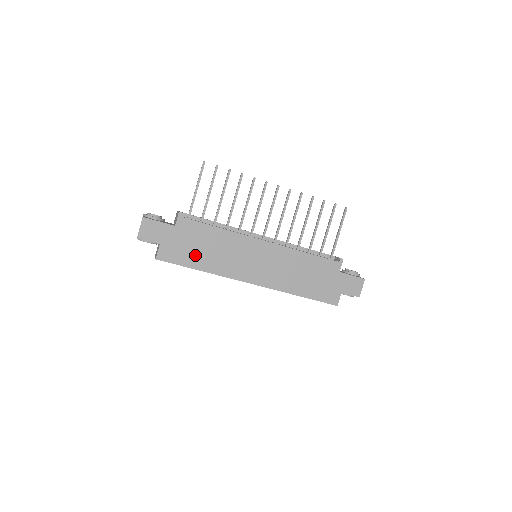
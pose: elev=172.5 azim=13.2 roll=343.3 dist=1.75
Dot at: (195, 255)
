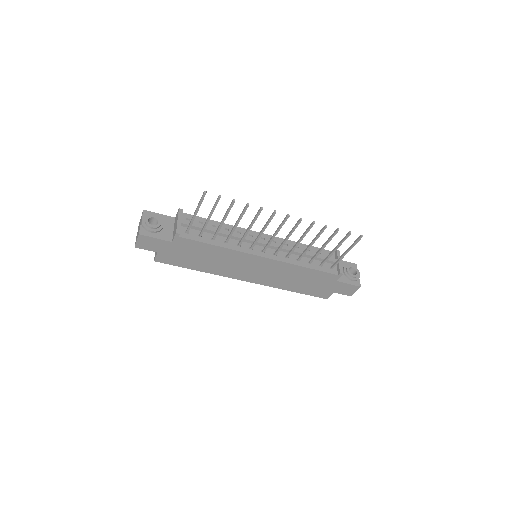
Dot at: (192, 261)
